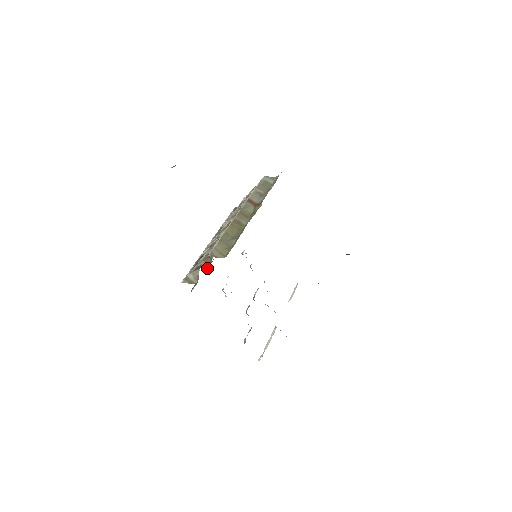
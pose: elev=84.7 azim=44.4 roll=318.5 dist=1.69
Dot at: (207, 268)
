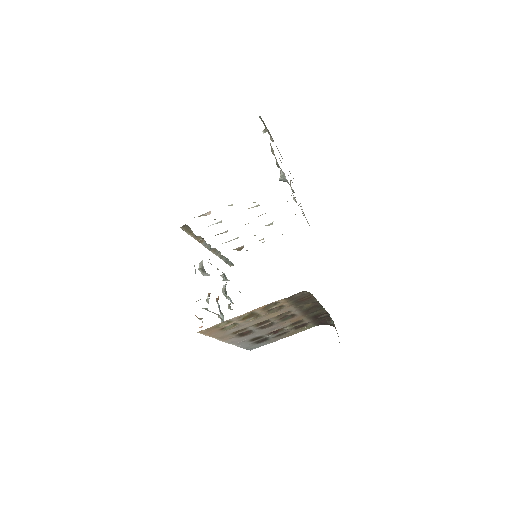
Dot at: (199, 240)
